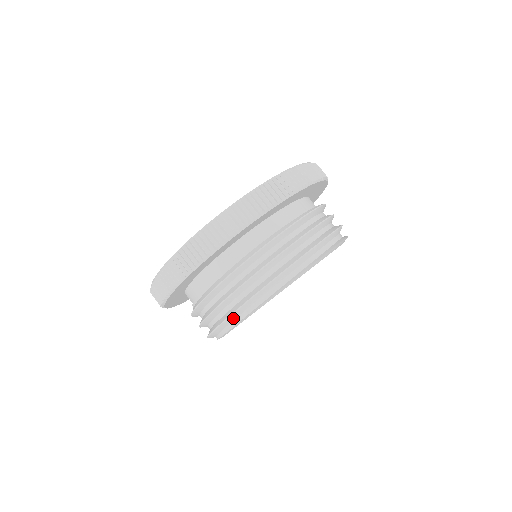
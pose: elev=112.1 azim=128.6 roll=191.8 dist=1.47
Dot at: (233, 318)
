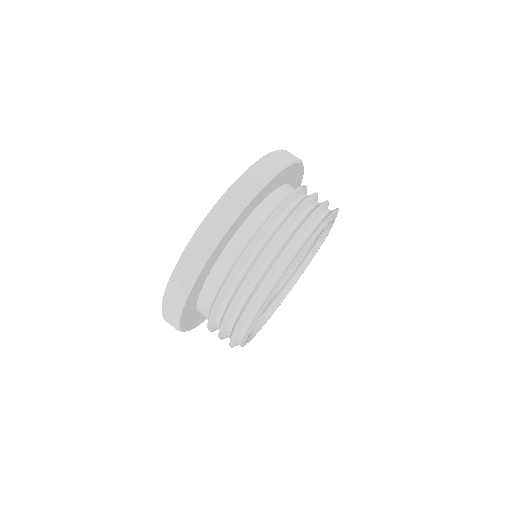
Dot at: (235, 342)
